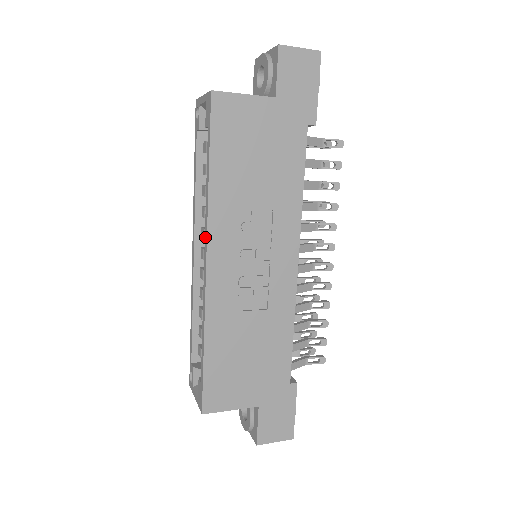
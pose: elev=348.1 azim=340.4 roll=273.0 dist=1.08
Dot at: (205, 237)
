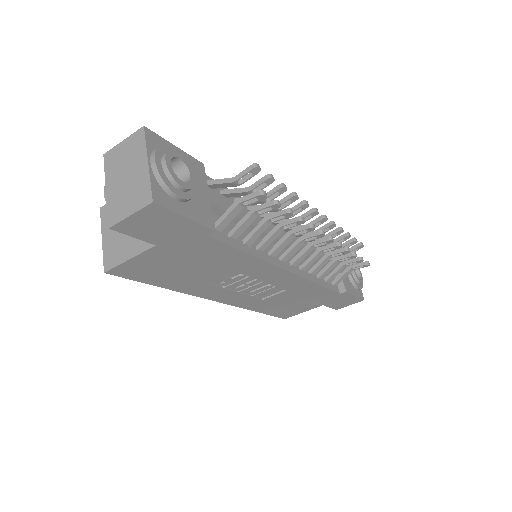
Dot at: occluded
